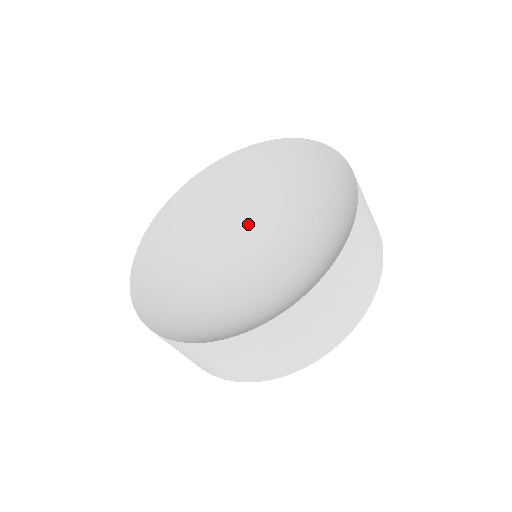
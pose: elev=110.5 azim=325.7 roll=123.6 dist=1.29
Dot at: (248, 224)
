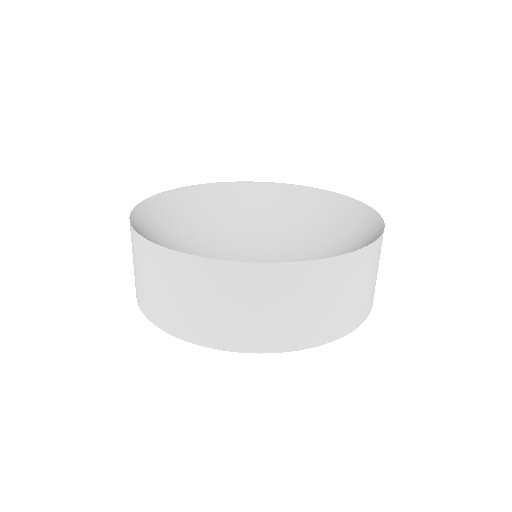
Dot at: (274, 240)
